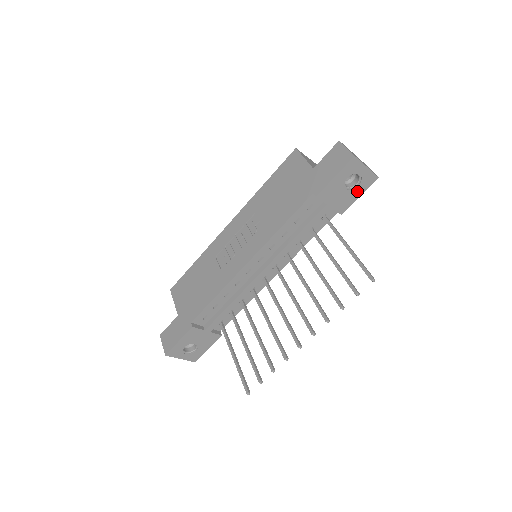
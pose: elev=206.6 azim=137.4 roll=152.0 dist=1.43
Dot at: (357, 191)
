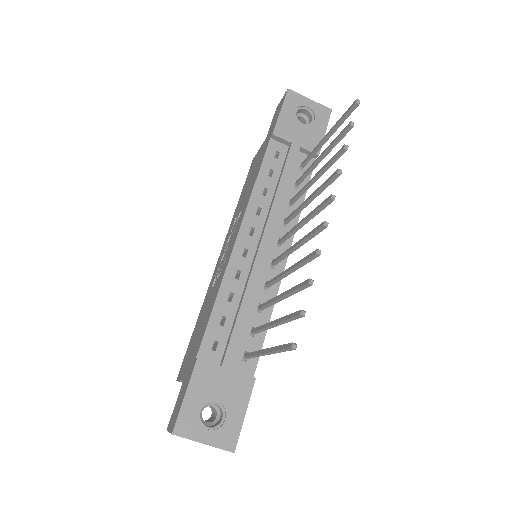
Dot at: (318, 126)
